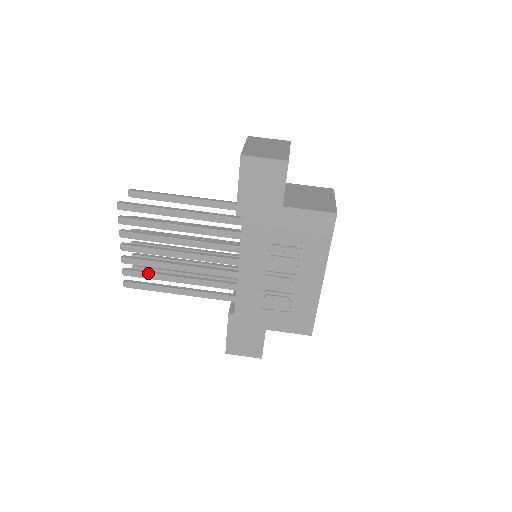
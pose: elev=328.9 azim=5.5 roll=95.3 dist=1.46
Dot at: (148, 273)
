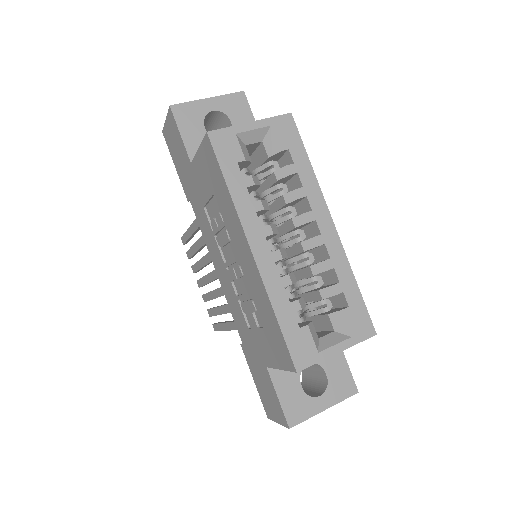
Dot at: (213, 308)
